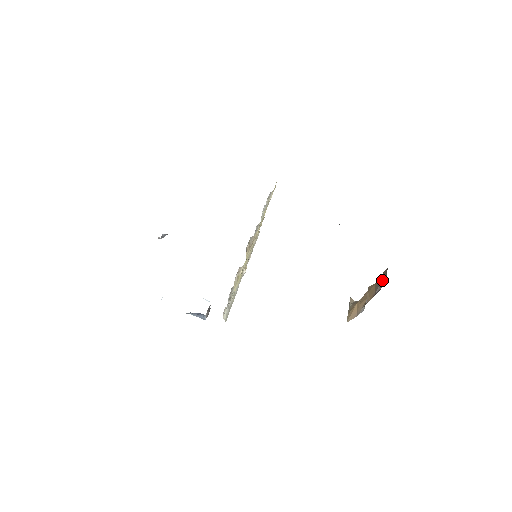
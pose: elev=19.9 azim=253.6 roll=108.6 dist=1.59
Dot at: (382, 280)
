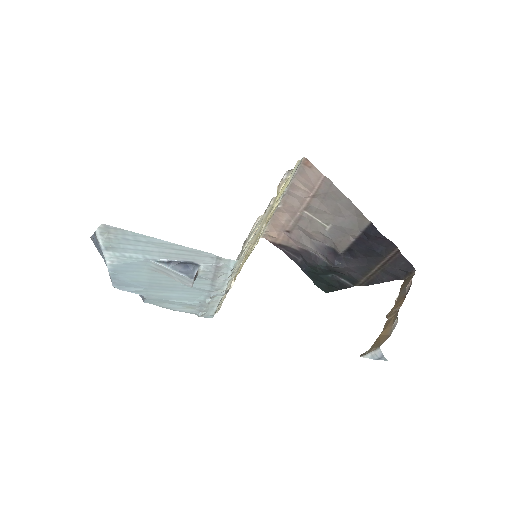
Dot at: (407, 282)
